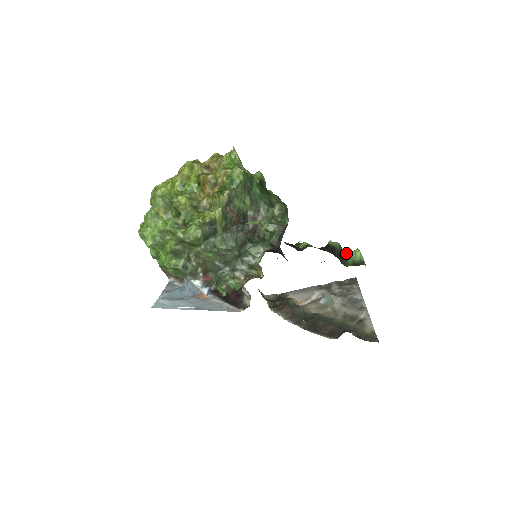
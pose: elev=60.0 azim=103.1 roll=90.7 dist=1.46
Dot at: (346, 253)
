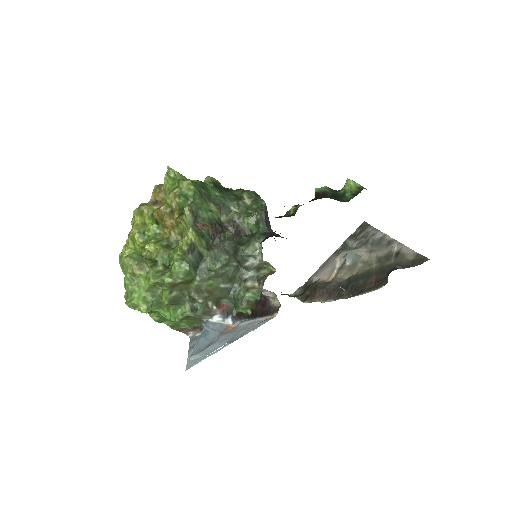
Dot at: (339, 191)
